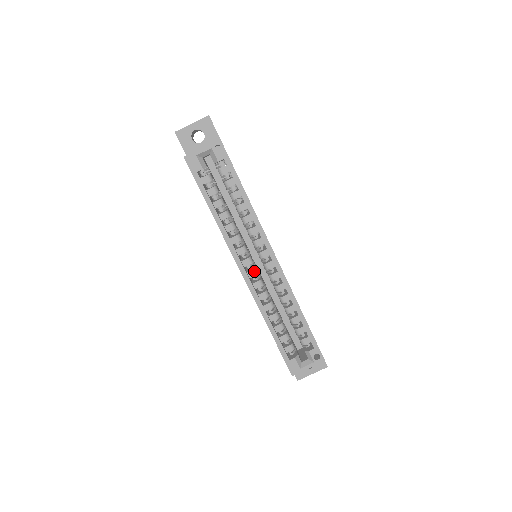
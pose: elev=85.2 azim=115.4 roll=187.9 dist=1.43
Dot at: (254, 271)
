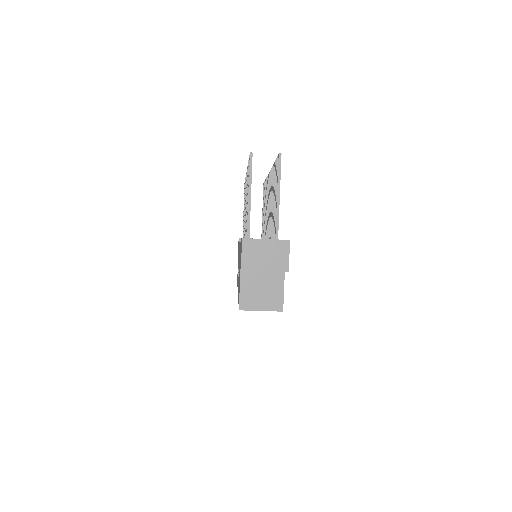
Dot at: occluded
